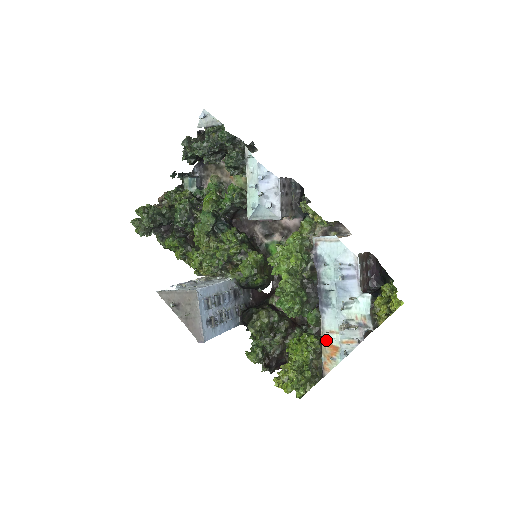
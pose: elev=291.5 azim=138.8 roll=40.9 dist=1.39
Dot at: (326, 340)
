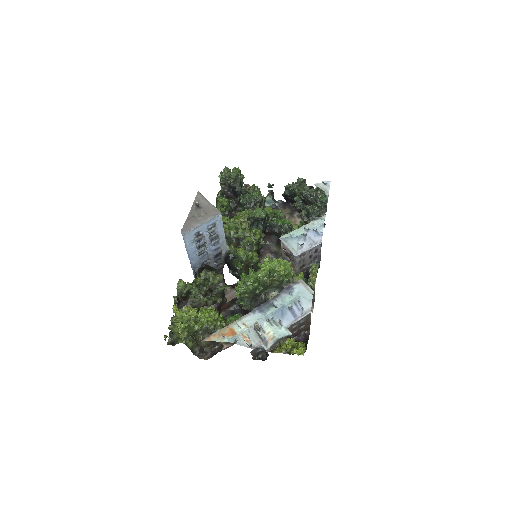
Dot at: (234, 325)
